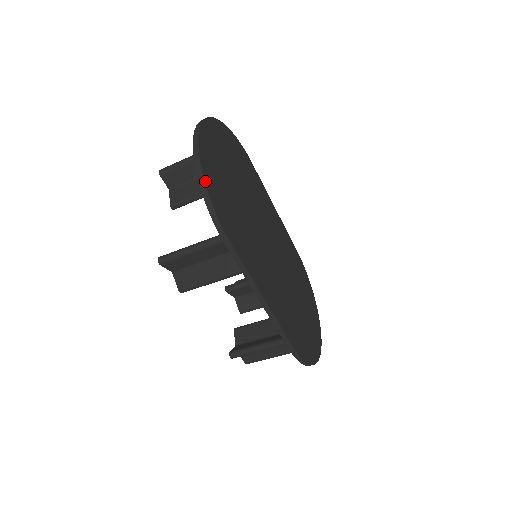
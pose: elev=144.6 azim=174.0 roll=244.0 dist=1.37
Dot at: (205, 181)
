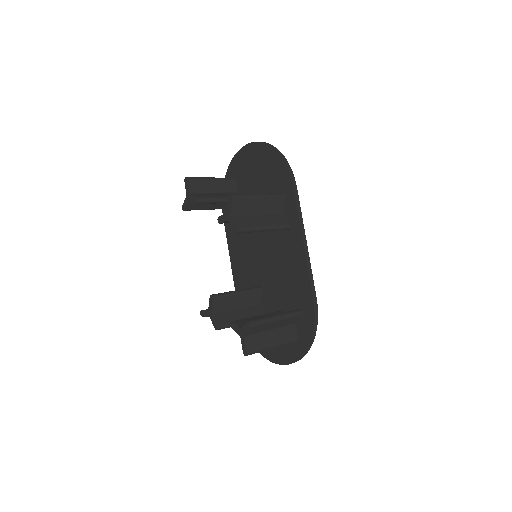
Dot at: (280, 152)
